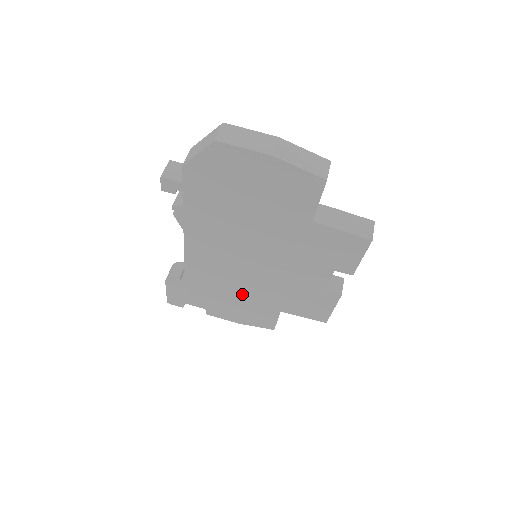
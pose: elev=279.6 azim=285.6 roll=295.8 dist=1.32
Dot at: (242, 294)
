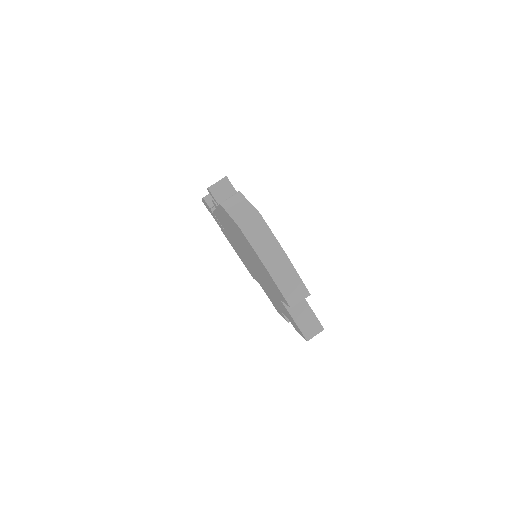
Dot at: occluded
